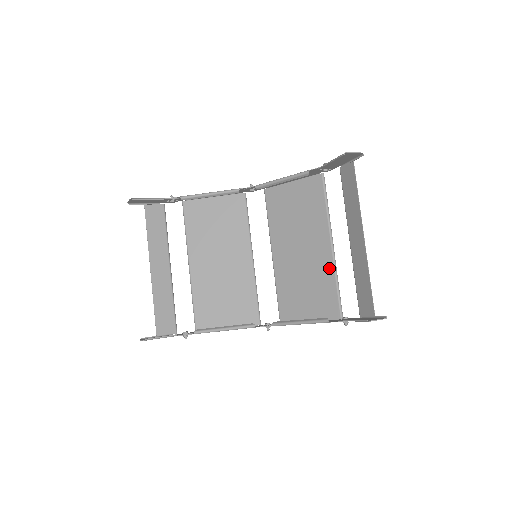
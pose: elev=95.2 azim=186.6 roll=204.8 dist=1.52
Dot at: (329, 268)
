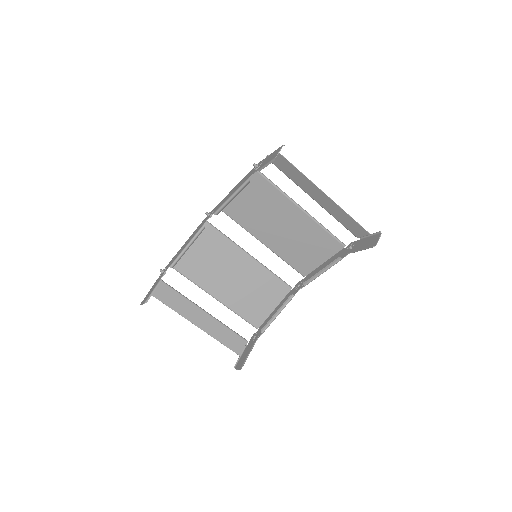
Dot at: (311, 224)
